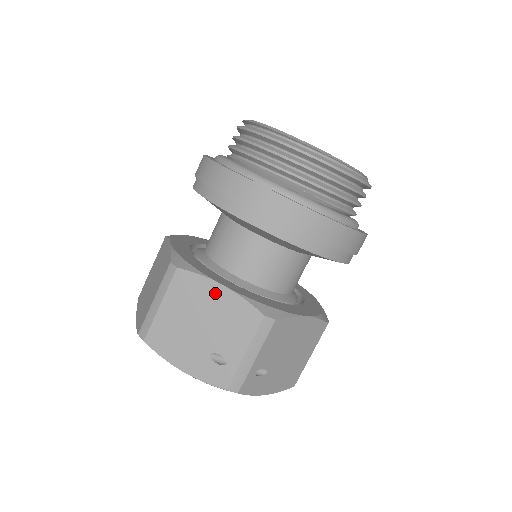
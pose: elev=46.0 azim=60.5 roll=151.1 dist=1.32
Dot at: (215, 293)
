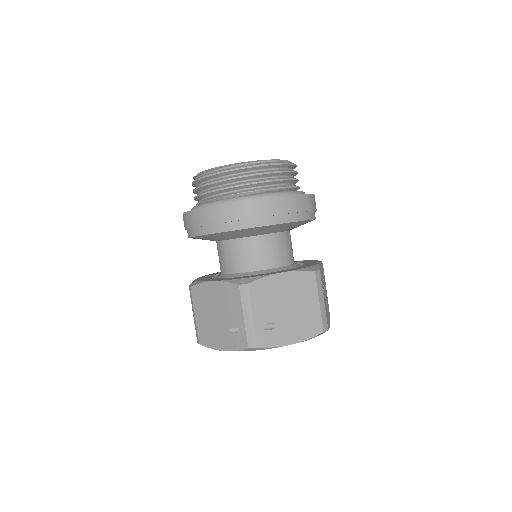
Dot at: (212, 289)
